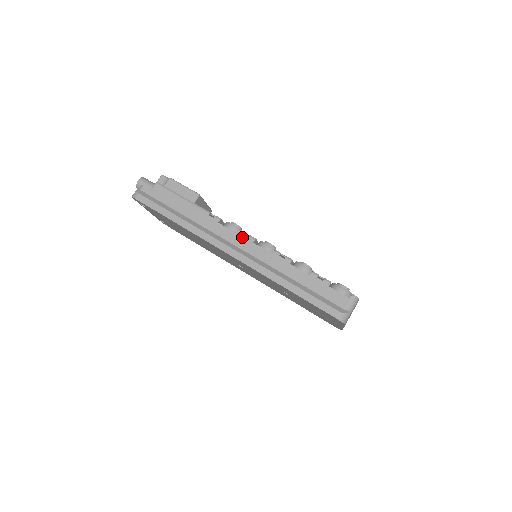
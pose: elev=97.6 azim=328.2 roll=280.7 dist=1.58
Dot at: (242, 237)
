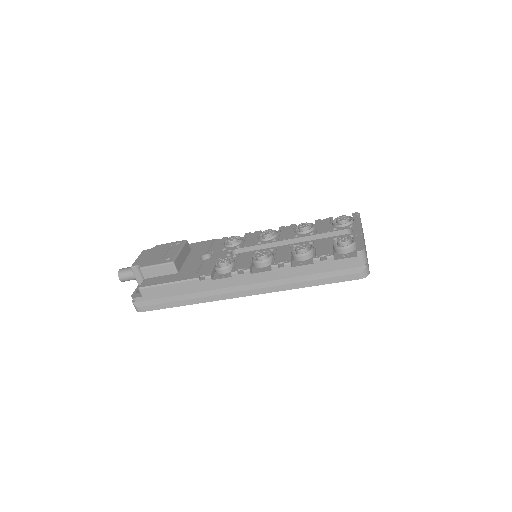
Dot at: (239, 277)
